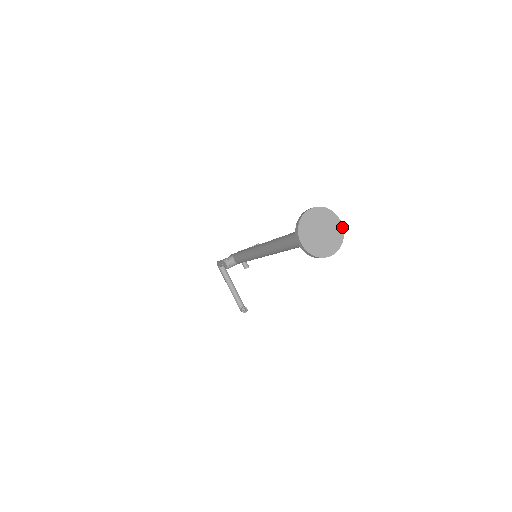
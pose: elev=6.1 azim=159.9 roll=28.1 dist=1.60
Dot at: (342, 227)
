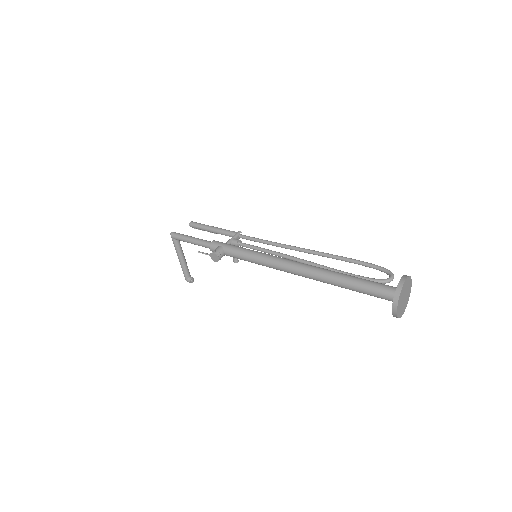
Dot at: occluded
